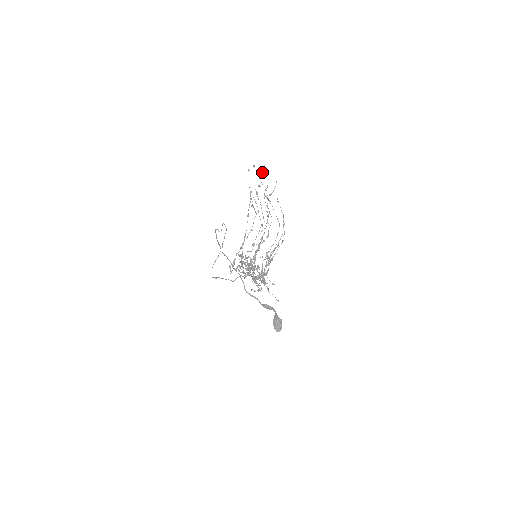
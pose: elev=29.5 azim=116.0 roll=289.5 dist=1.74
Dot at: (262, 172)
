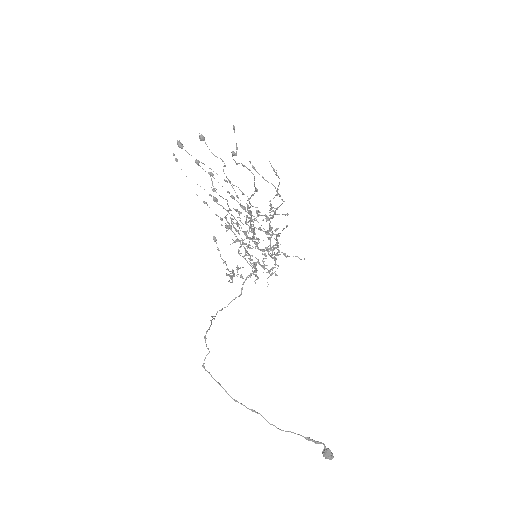
Dot at: occluded
